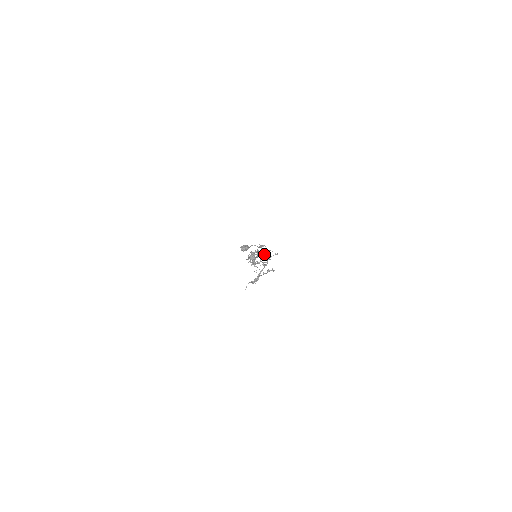
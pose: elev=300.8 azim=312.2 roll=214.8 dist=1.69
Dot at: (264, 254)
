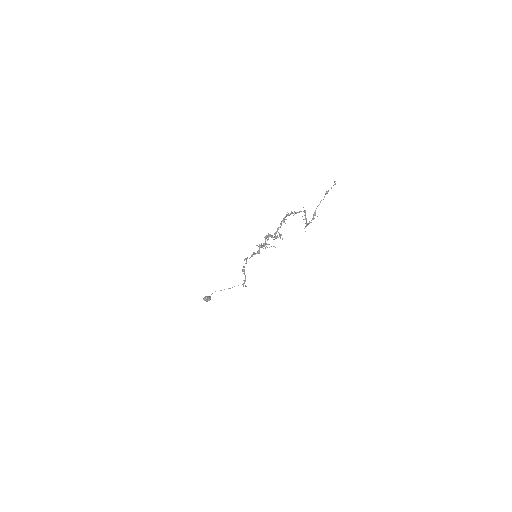
Dot at: (292, 212)
